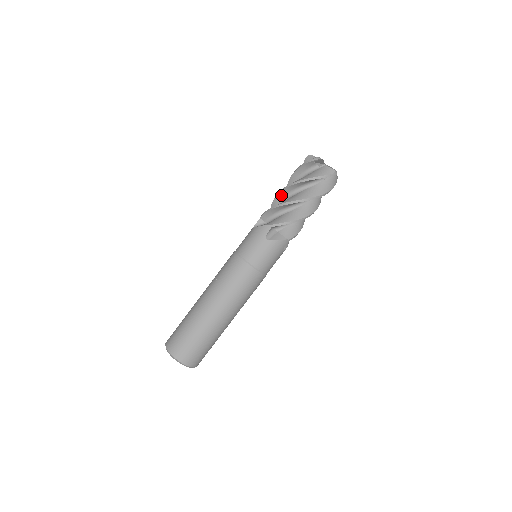
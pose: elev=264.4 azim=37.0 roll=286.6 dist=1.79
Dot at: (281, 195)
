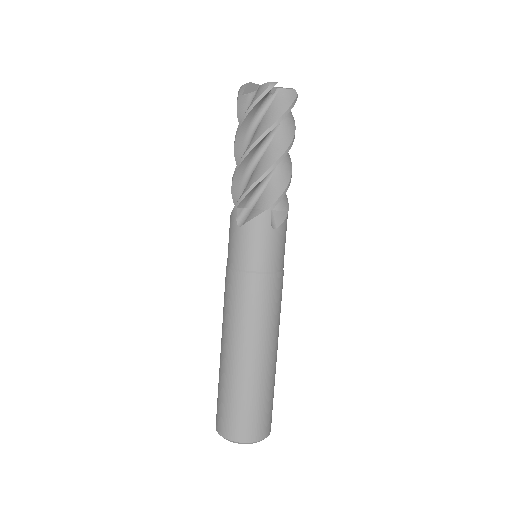
Dot at: occluded
